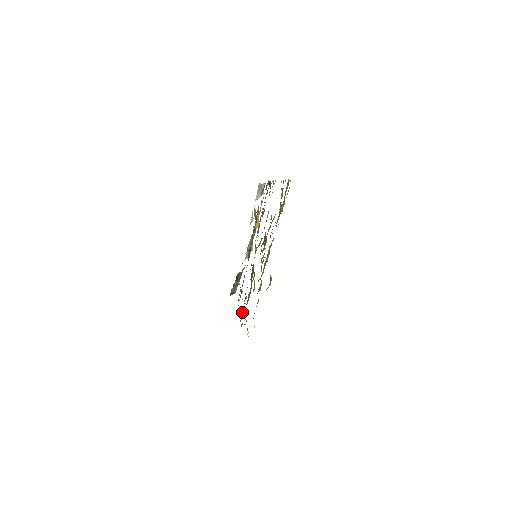
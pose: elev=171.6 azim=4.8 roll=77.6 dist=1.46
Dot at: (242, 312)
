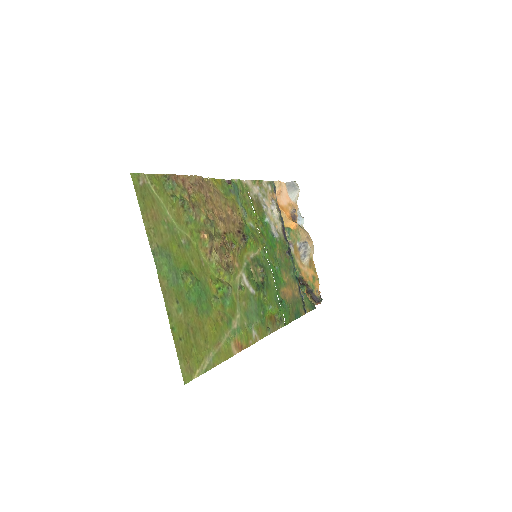
Dot at: (280, 317)
